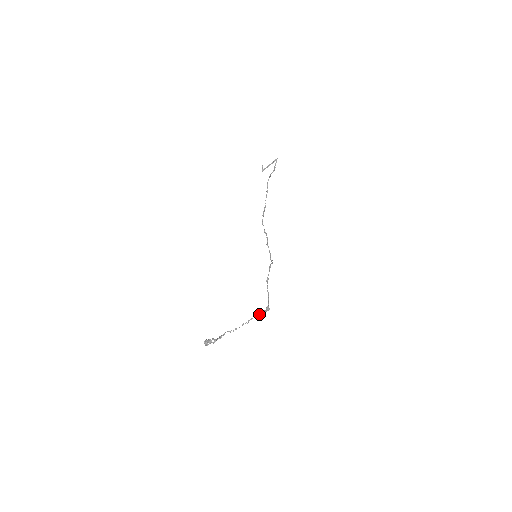
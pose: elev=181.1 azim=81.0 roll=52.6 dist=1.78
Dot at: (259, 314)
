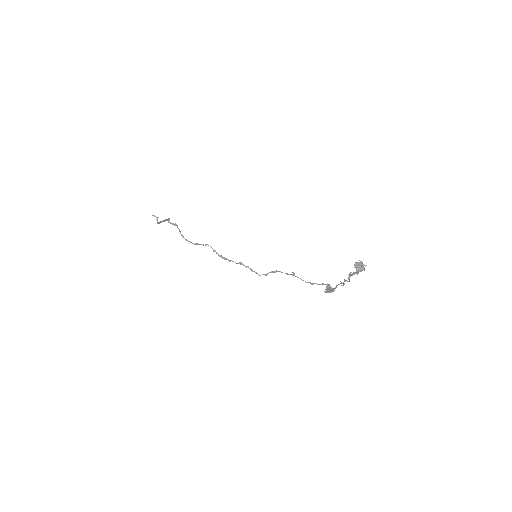
Dot at: (333, 288)
